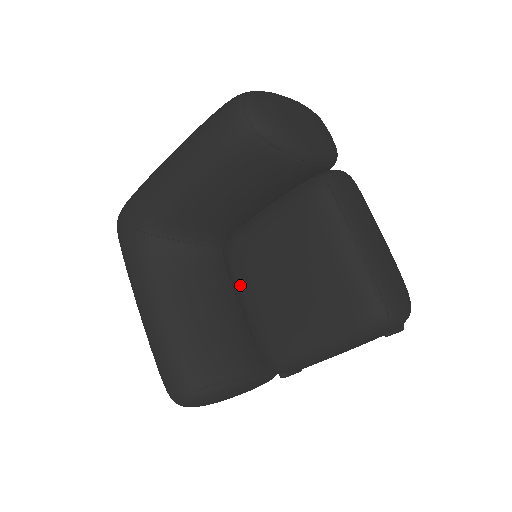
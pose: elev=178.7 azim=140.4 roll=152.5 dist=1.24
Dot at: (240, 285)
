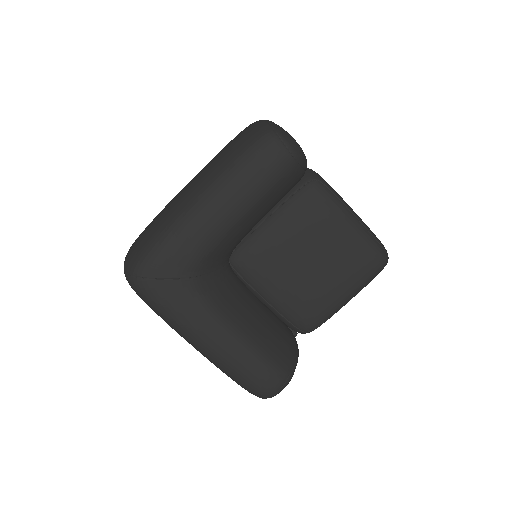
Dot at: (266, 284)
